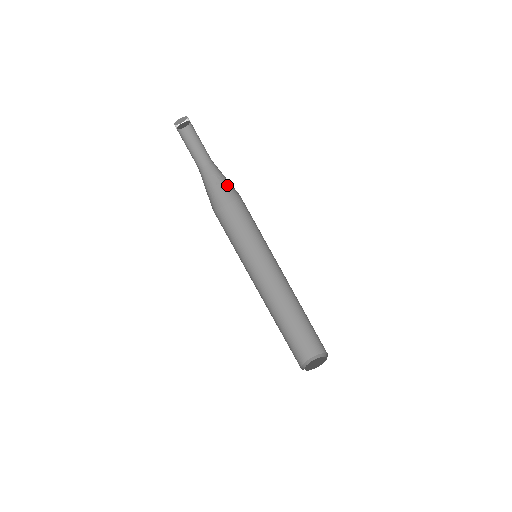
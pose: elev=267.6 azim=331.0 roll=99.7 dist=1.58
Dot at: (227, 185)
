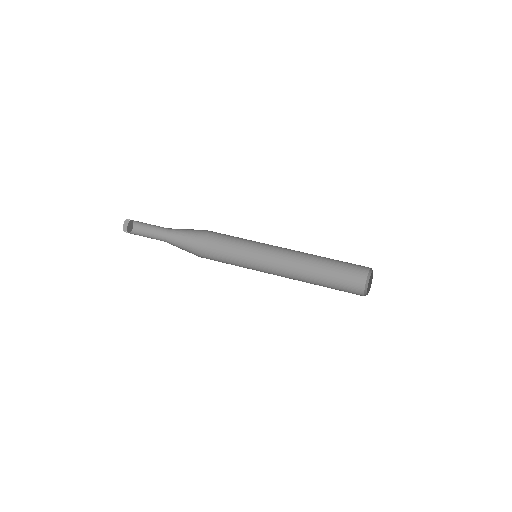
Dot at: (193, 233)
